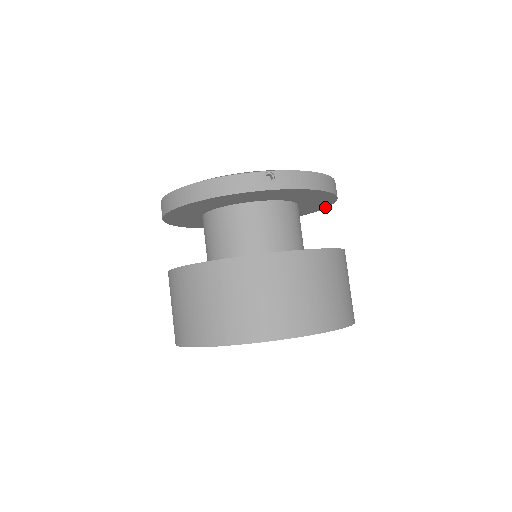
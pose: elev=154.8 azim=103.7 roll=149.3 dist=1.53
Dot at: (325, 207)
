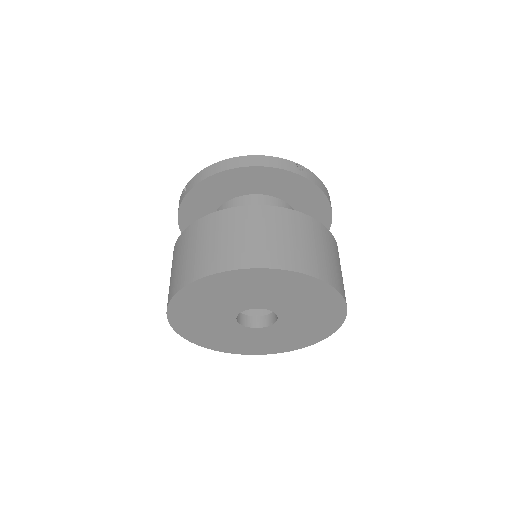
Dot at: occluded
